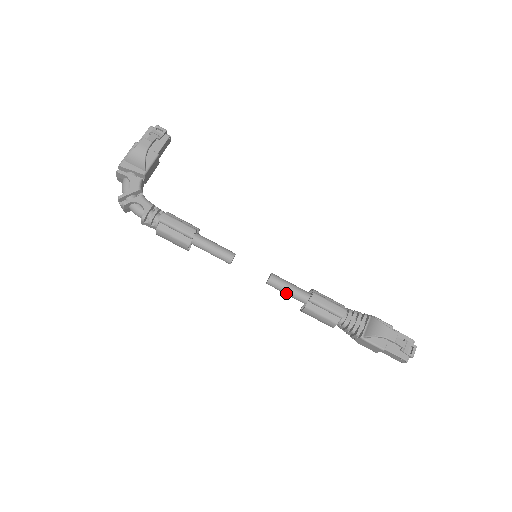
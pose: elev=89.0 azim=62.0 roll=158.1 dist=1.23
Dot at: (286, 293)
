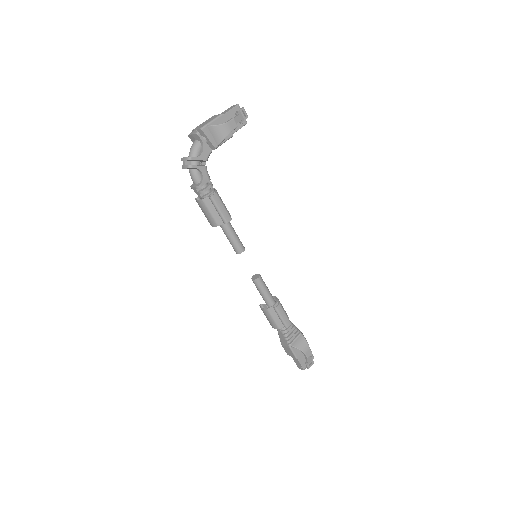
Dot at: (261, 293)
